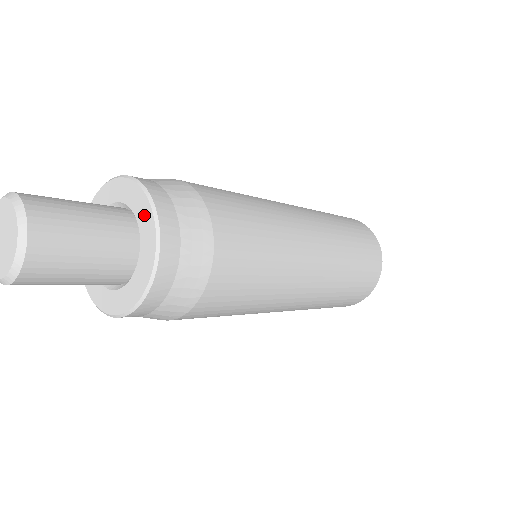
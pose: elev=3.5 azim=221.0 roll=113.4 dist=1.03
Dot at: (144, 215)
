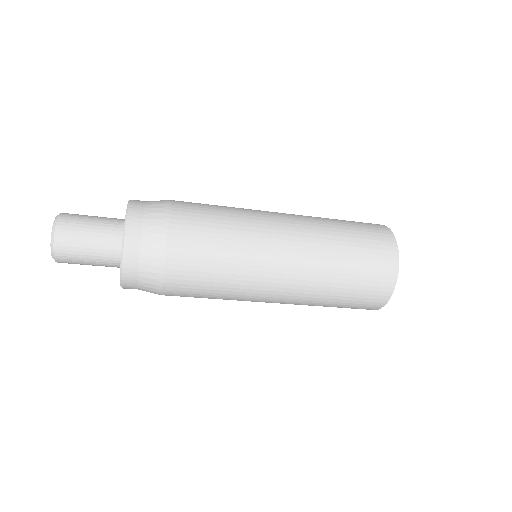
Dot at: occluded
